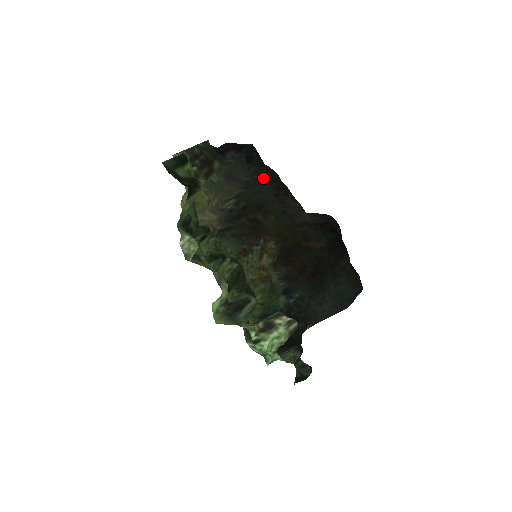
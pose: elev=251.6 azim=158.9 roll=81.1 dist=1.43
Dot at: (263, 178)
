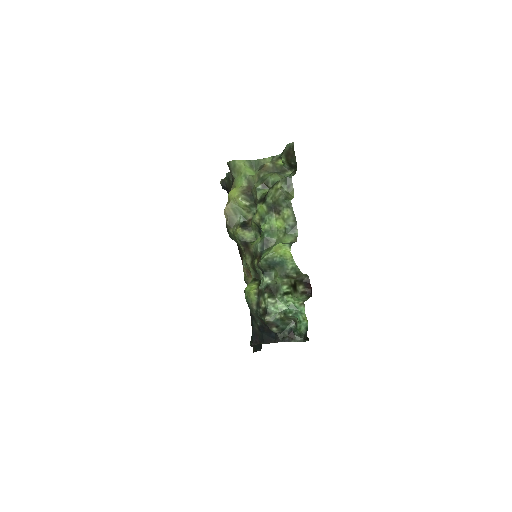
Dot at: occluded
